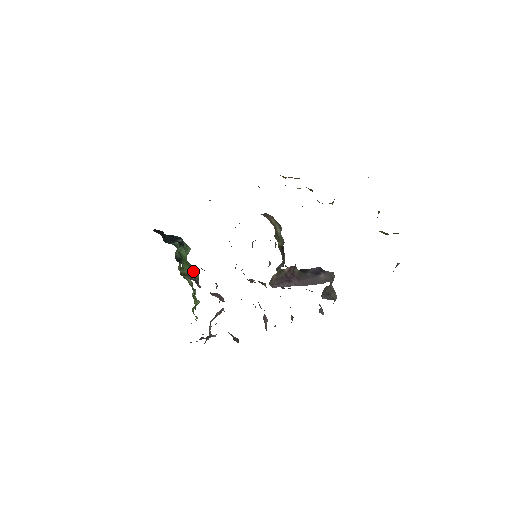
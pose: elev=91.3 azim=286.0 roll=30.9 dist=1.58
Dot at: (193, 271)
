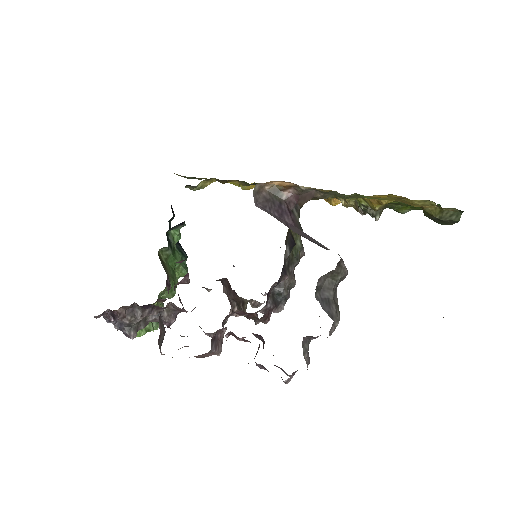
Dot at: (173, 280)
